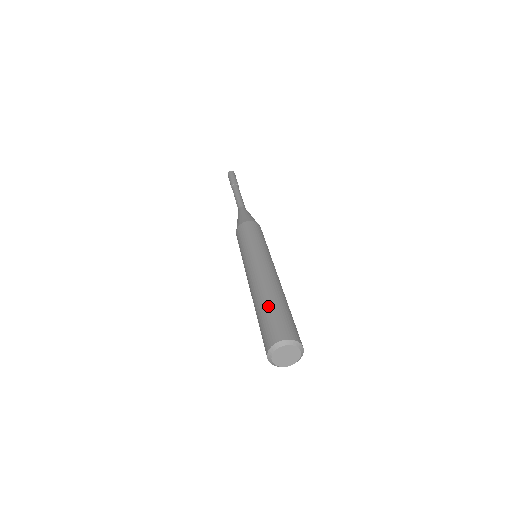
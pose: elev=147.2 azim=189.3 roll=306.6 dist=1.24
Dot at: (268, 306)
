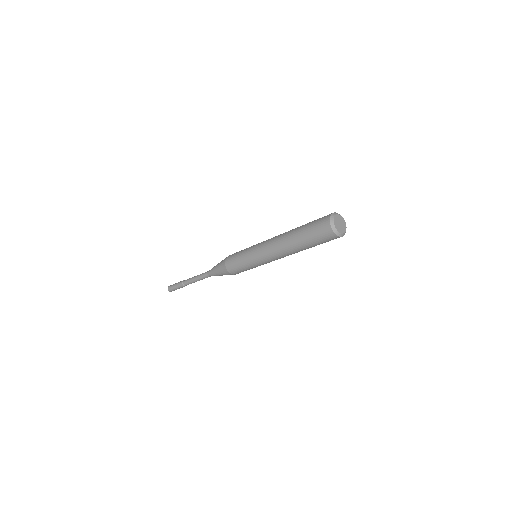
Dot at: occluded
